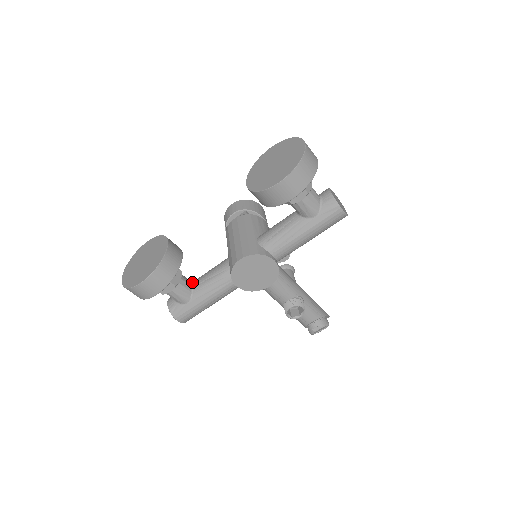
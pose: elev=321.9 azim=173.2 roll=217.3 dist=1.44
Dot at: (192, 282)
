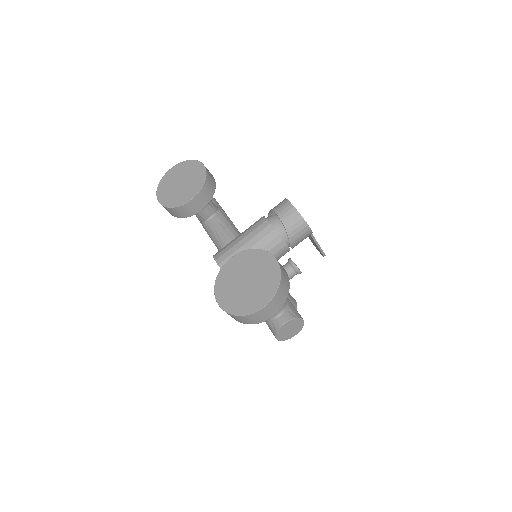
Dot at: (214, 215)
